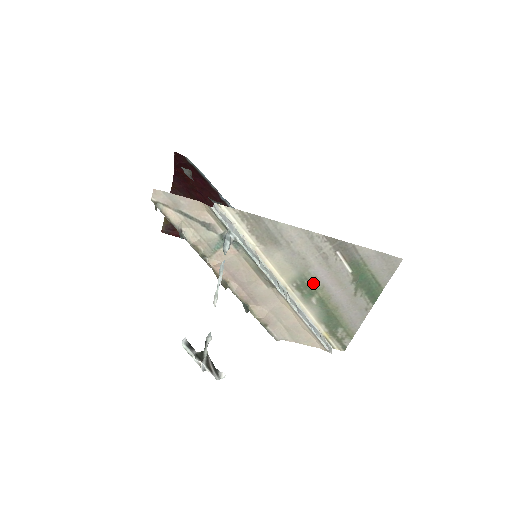
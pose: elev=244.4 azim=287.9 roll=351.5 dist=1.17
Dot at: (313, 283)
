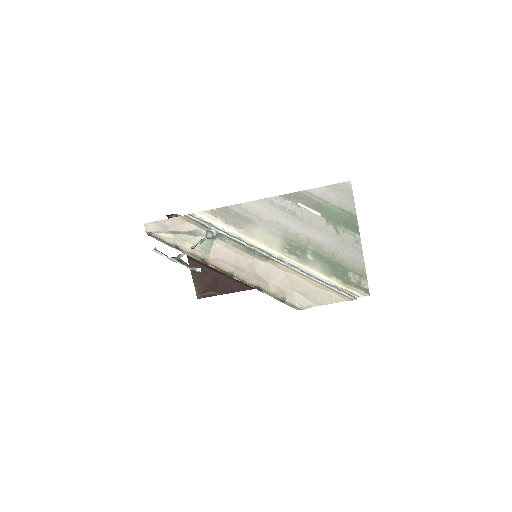
Dot at: (299, 241)
